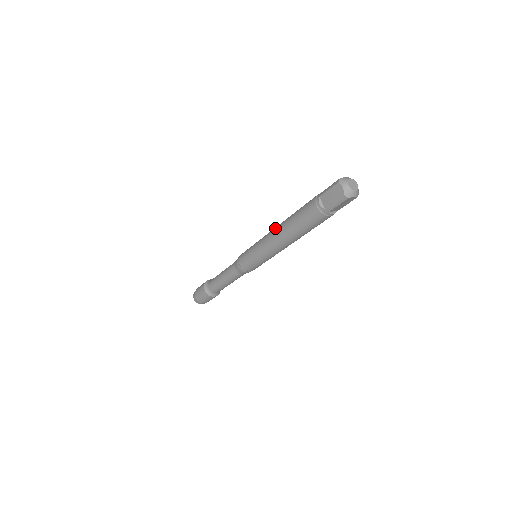
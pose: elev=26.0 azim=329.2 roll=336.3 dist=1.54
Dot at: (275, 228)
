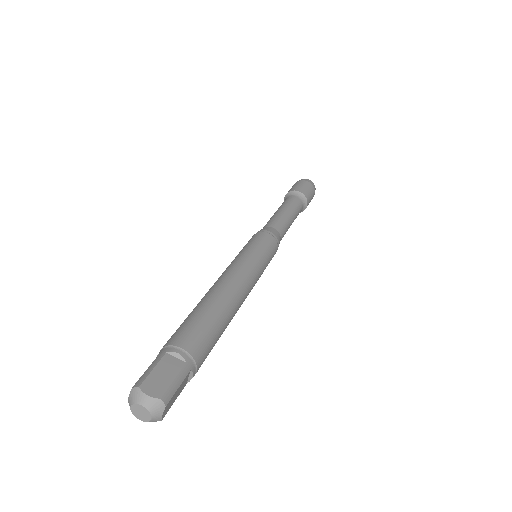
Dot at: (219, 280)
